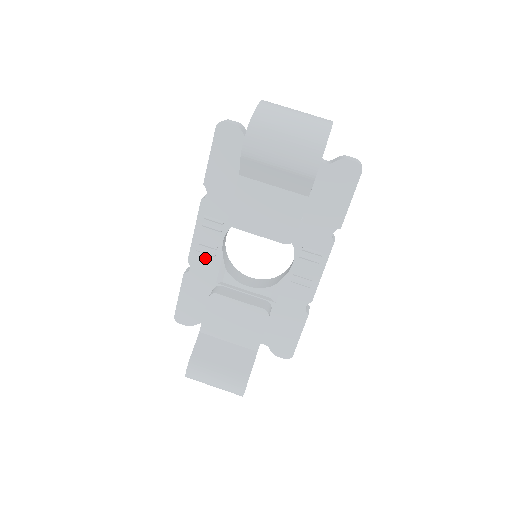
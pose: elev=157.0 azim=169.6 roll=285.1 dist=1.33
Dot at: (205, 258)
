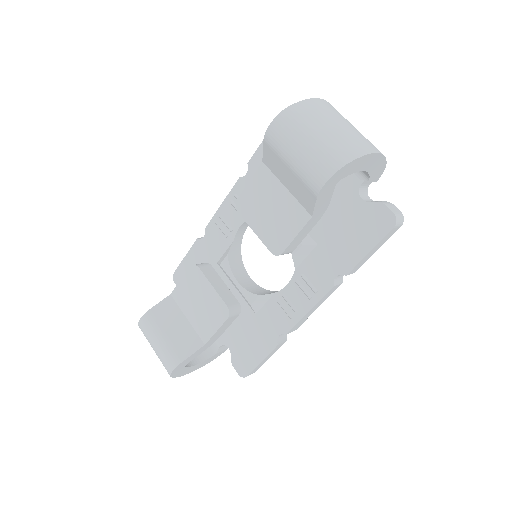
Dot at: (219, 234)
